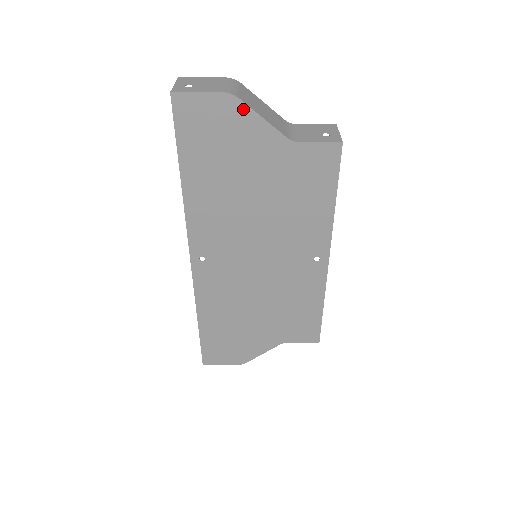
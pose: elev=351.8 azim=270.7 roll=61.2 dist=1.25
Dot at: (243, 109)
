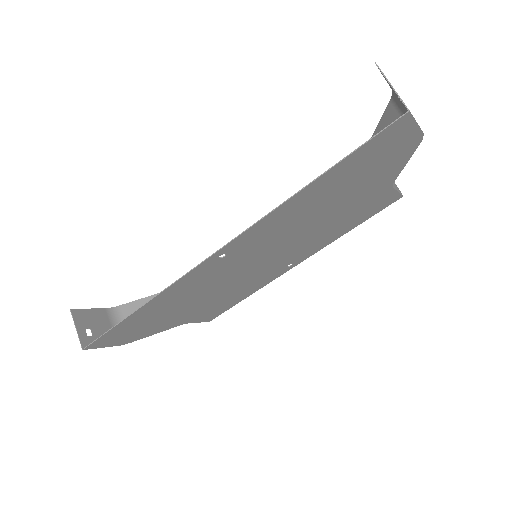
Dot at: (411, 151)
